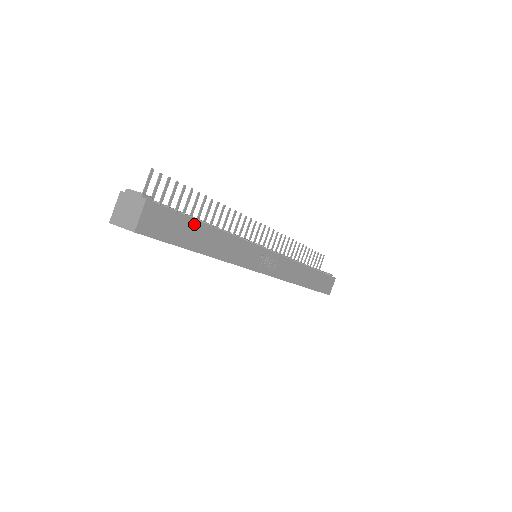
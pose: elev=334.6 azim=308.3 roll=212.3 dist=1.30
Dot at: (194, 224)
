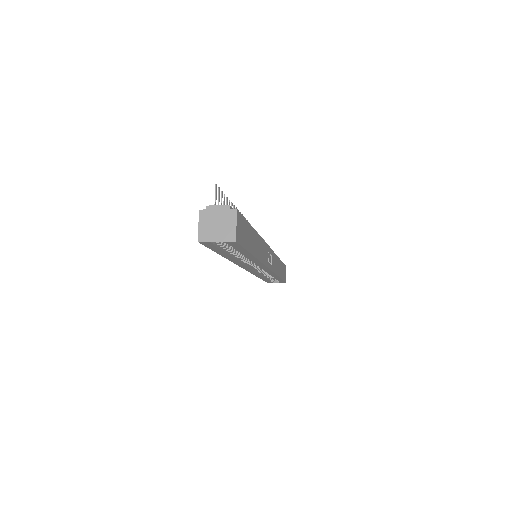
Dot at: (250, 229)
